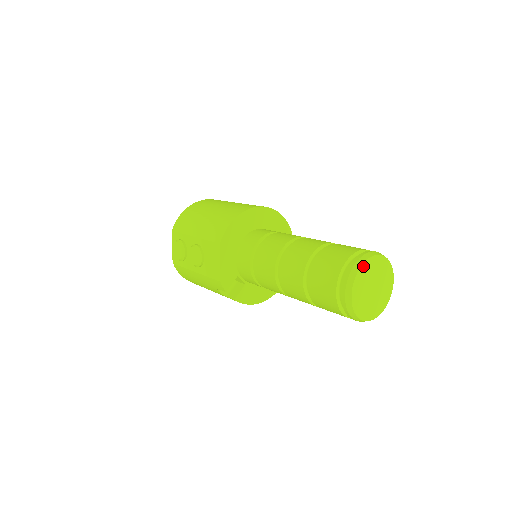
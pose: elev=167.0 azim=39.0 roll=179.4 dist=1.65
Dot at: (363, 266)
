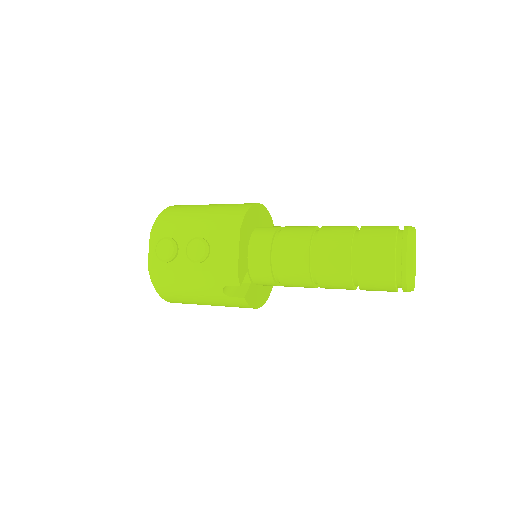
Dot at: (414, 233)
